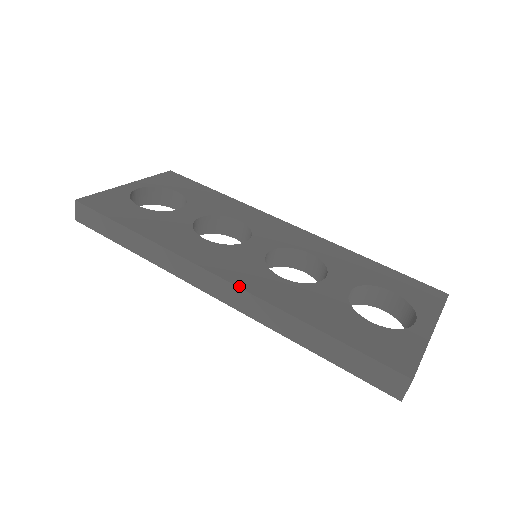
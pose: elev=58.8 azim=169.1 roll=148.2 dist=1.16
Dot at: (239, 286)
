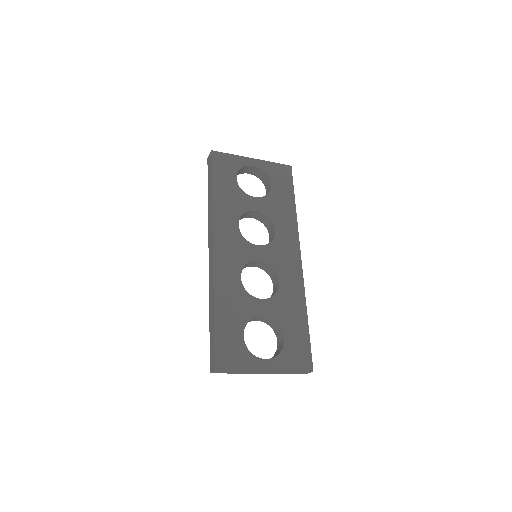
Dot at: (214, 263)
